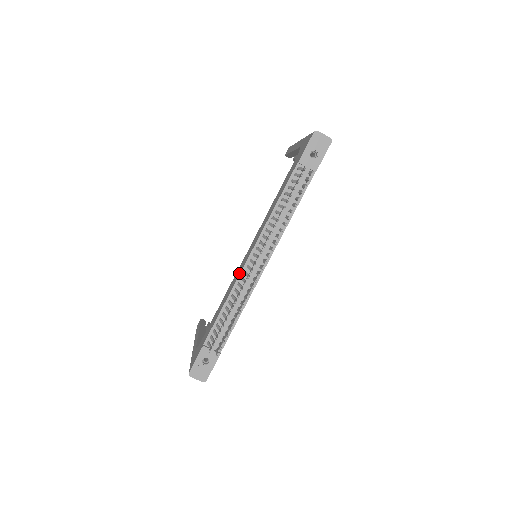
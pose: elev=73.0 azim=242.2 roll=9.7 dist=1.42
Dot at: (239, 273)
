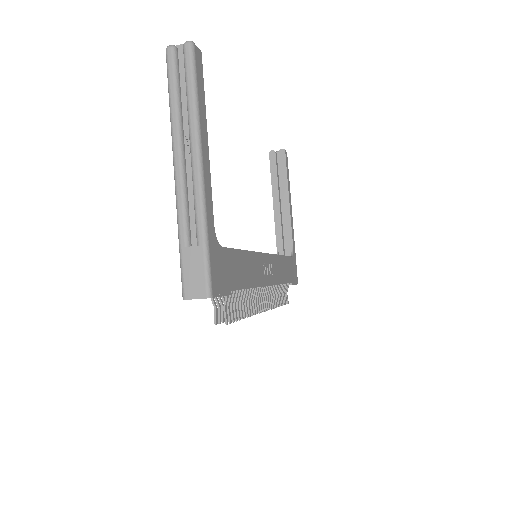
Dot at: occluded
